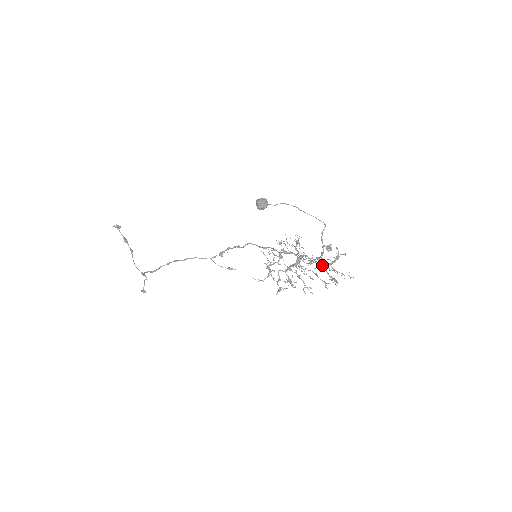
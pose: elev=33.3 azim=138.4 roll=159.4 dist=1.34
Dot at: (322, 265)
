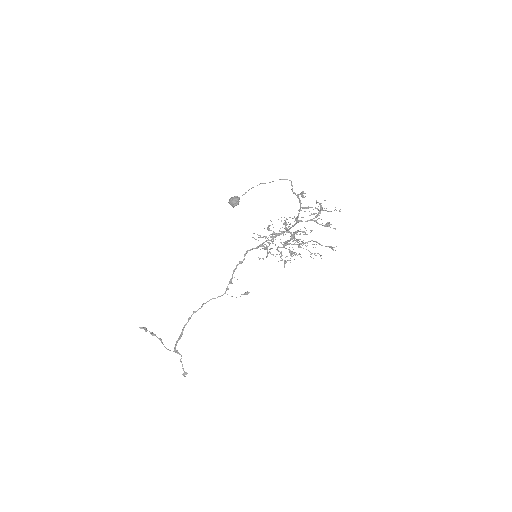
Dot at: (310, 220)
